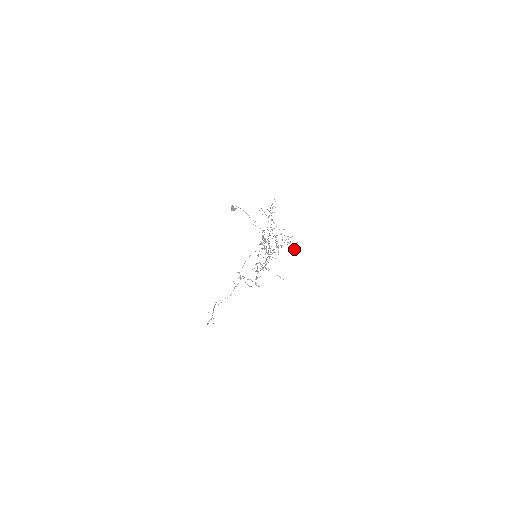
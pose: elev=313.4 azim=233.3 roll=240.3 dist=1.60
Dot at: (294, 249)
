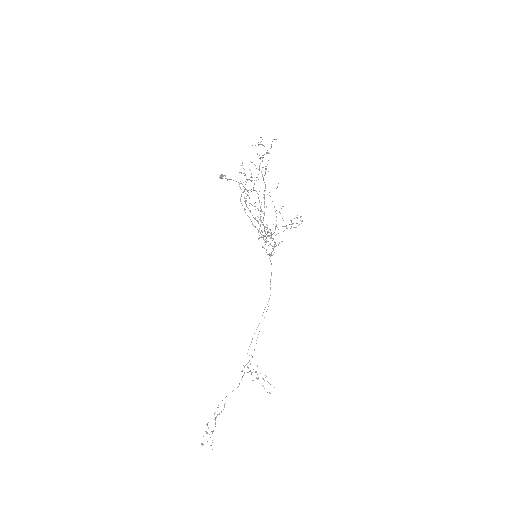
Dot at: (297, 218)
